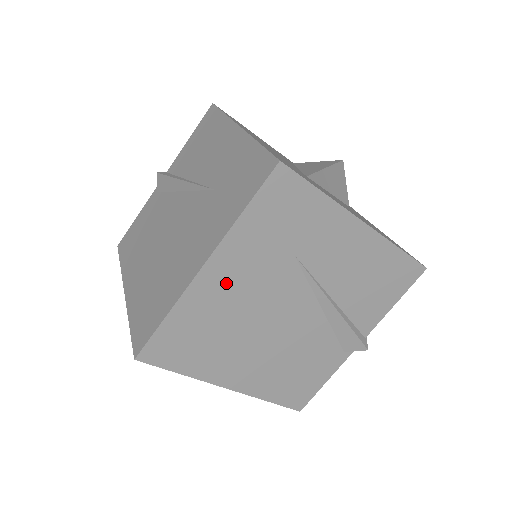
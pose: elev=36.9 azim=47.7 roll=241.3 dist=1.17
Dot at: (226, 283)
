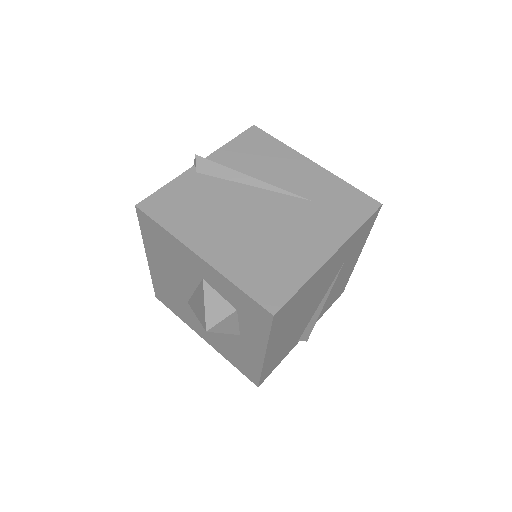
Dot at: (326, 270)
